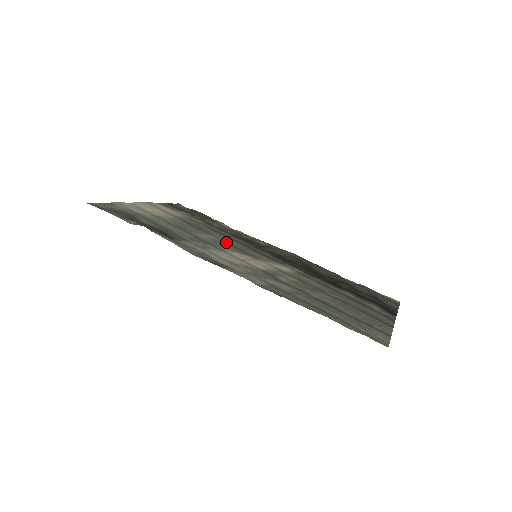
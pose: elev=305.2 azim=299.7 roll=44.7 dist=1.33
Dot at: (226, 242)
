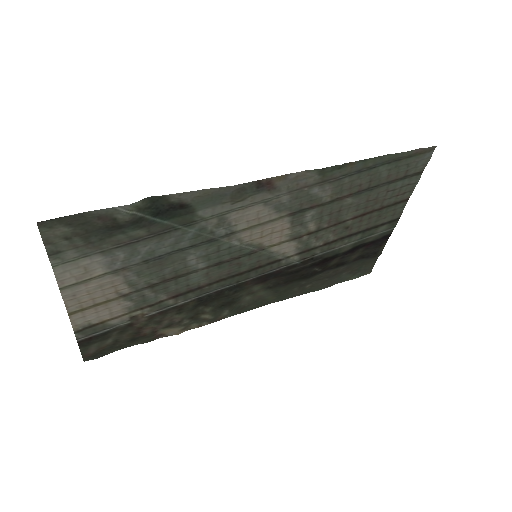
Dot at: (215, 265)
